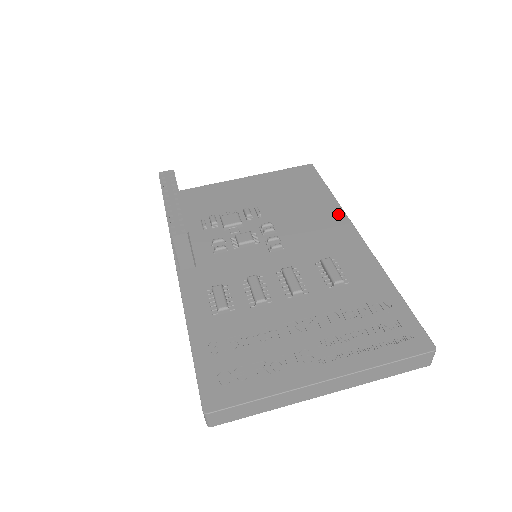
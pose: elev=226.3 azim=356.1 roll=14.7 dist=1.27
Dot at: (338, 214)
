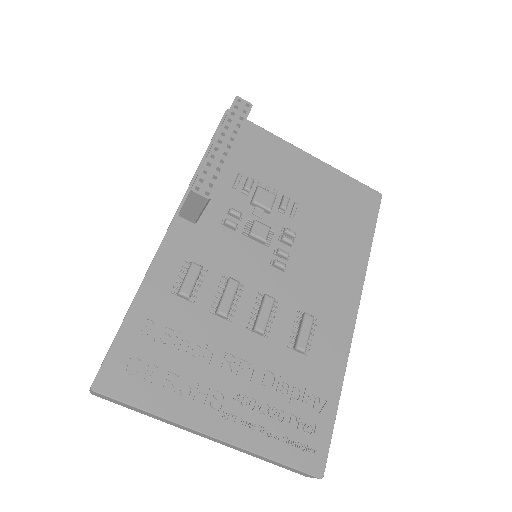
Dot at: (358, 273)
